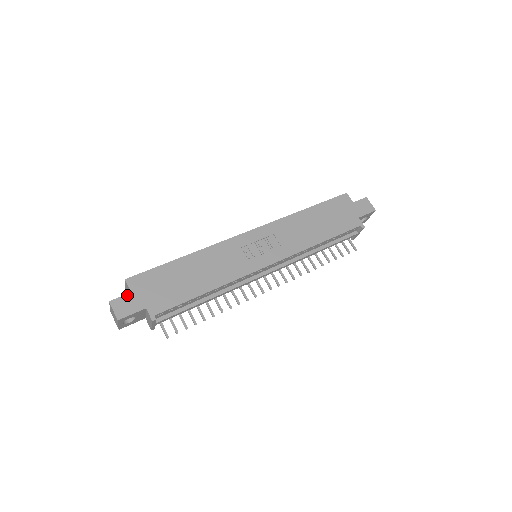
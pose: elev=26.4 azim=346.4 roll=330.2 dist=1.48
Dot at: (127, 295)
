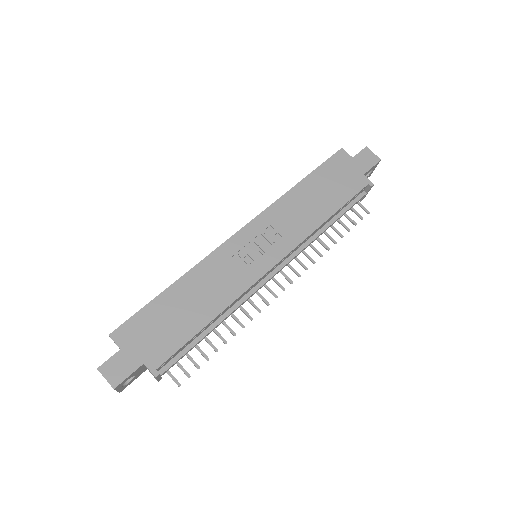
Dot at: (116, 354)
